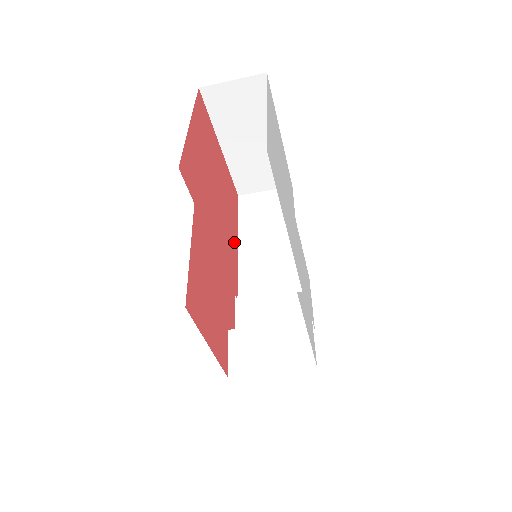
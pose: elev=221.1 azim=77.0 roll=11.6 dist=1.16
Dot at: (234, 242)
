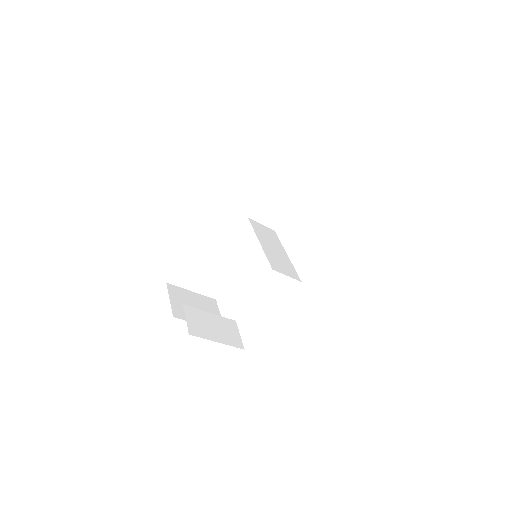
Dot at: occluded
